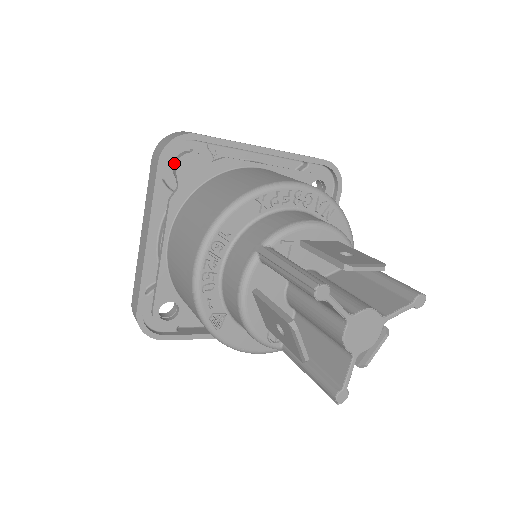
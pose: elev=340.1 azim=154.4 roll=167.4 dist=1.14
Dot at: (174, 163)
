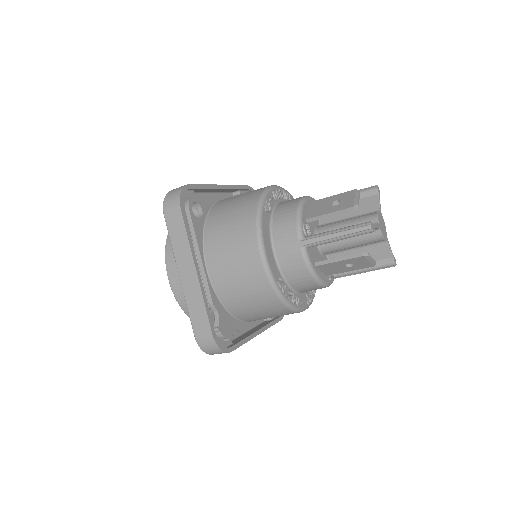
Dot at: occluded
